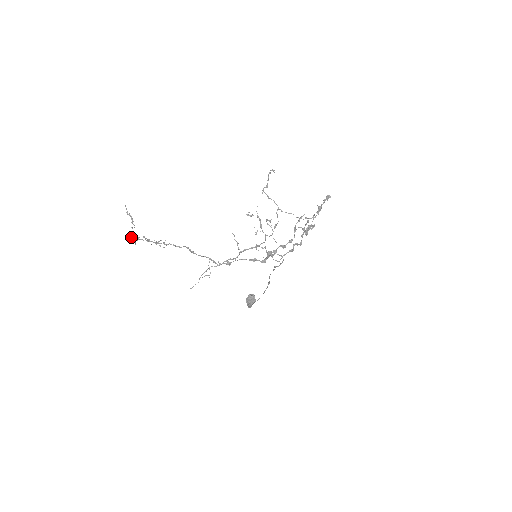
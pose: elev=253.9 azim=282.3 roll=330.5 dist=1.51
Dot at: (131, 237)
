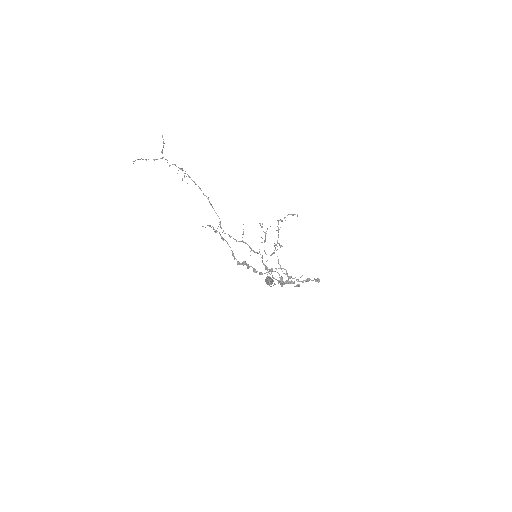
Dot at: occluded
